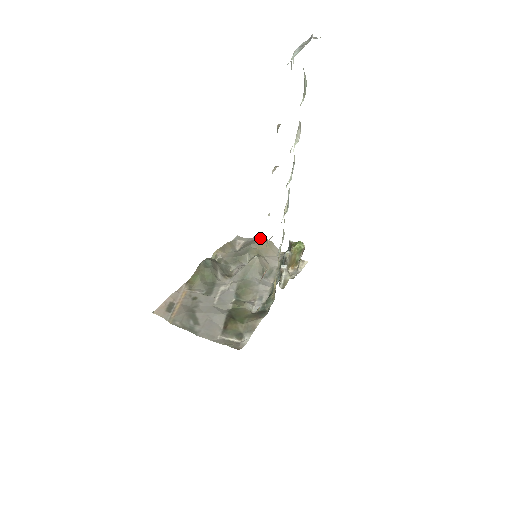
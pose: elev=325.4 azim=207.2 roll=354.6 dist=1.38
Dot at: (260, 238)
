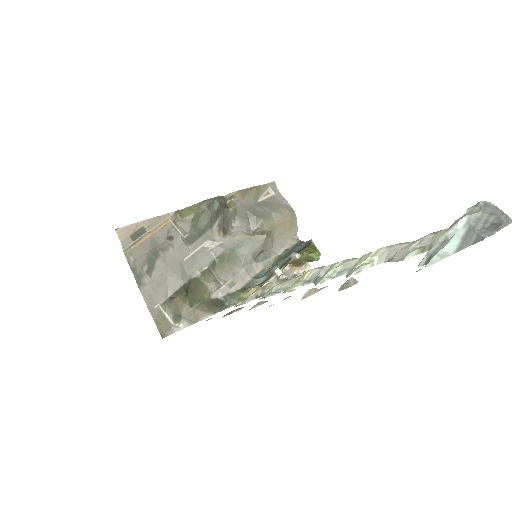
Dot at: (290, 209)
